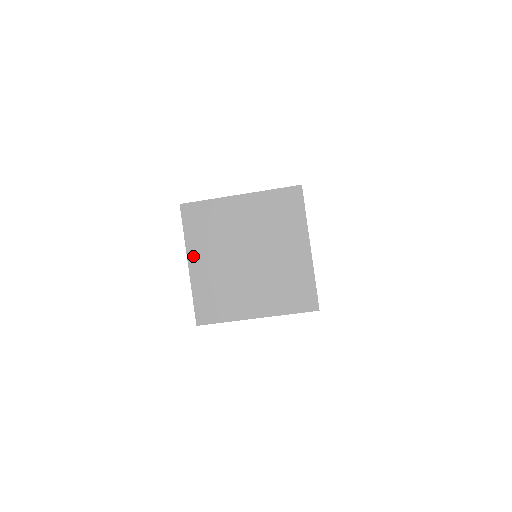
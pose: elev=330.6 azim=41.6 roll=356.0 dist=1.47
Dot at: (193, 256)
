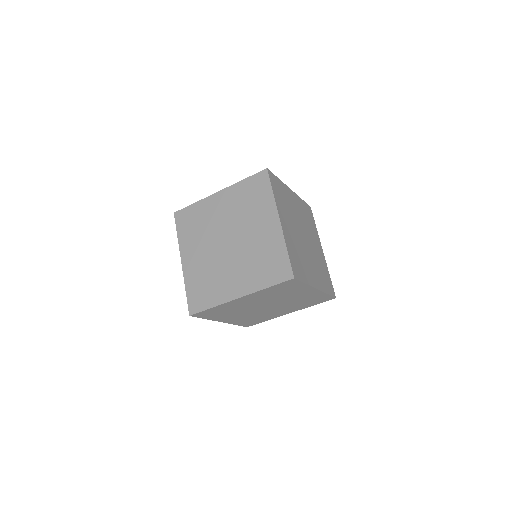
Dot at: (185, 253)
